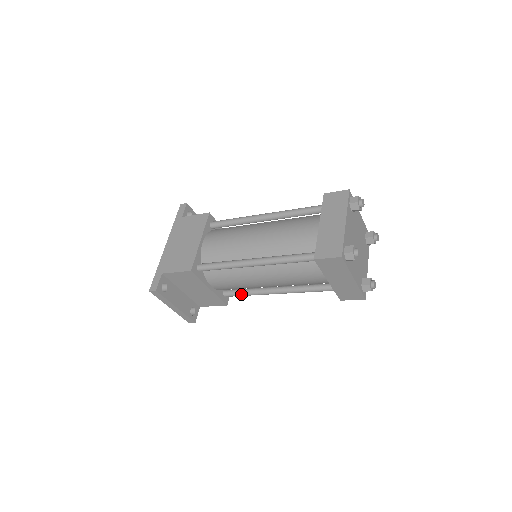
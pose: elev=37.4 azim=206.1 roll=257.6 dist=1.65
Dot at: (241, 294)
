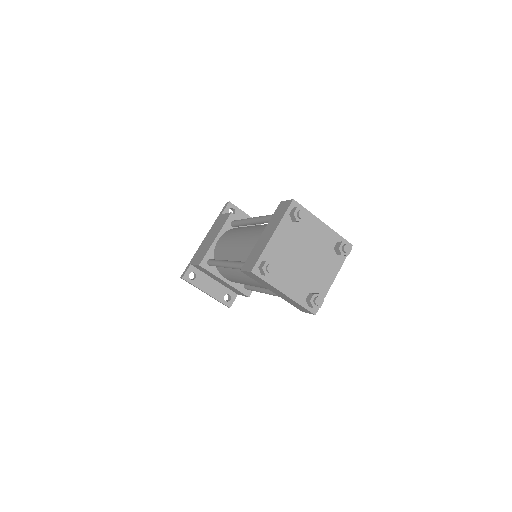
Dot at: (251, 289)
